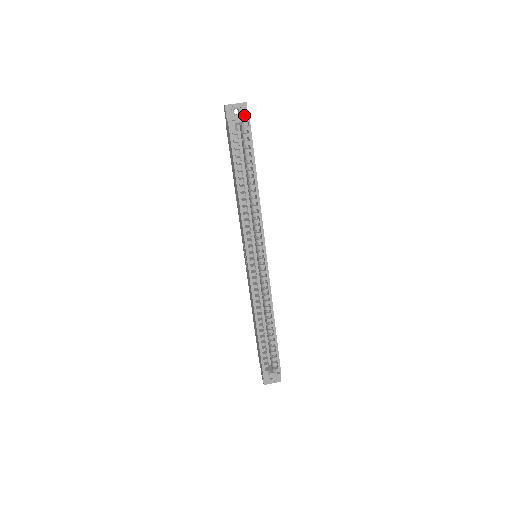
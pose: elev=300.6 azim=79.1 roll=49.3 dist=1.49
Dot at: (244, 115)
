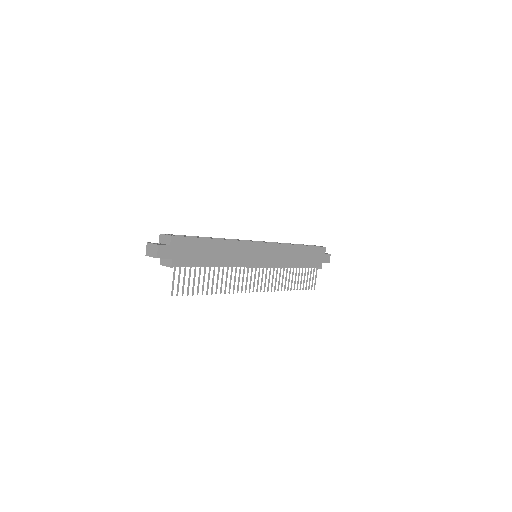
Dot at: (325, 254)
